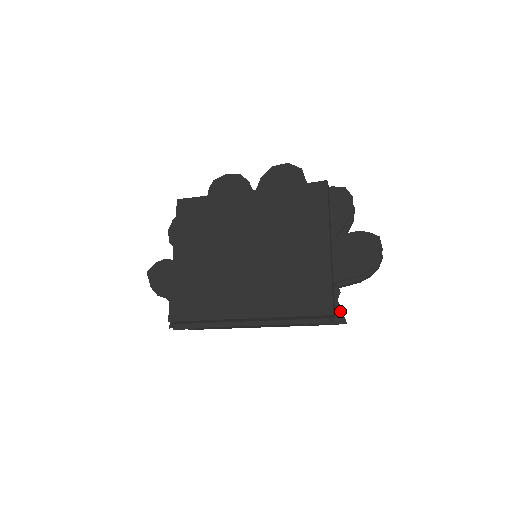
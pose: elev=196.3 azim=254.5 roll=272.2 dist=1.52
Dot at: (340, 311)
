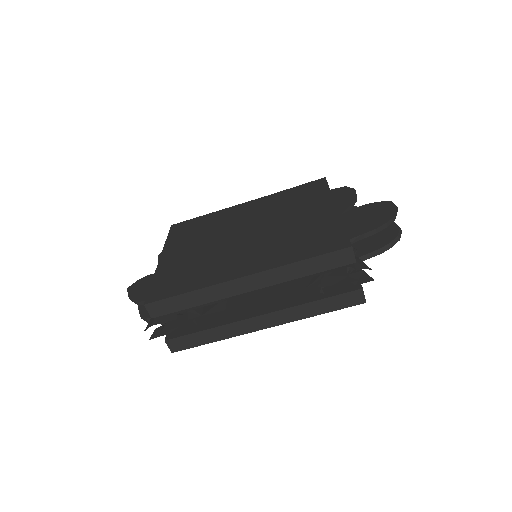
Dot at: (362, 262)
